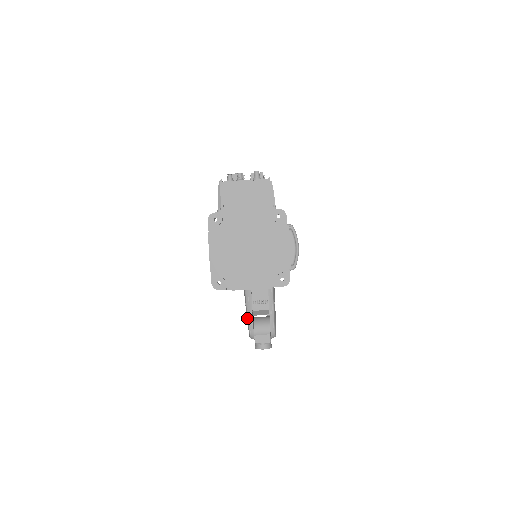
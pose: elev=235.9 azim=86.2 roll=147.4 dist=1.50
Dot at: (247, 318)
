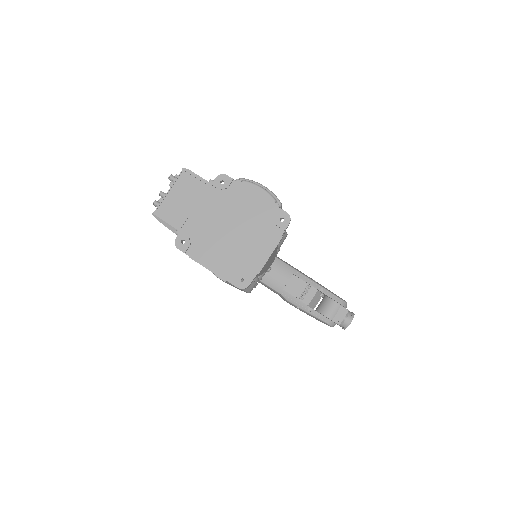
Dot at: (311, 316)
